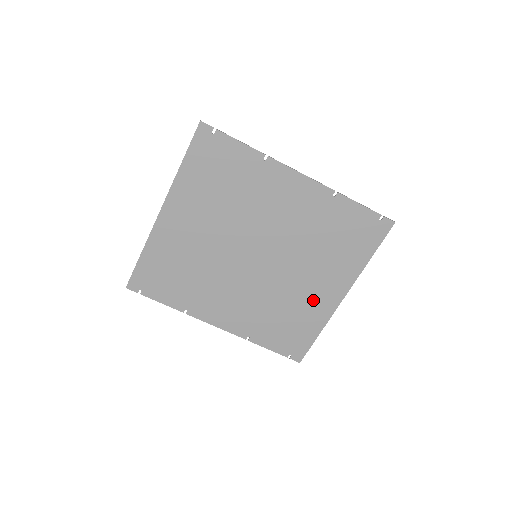
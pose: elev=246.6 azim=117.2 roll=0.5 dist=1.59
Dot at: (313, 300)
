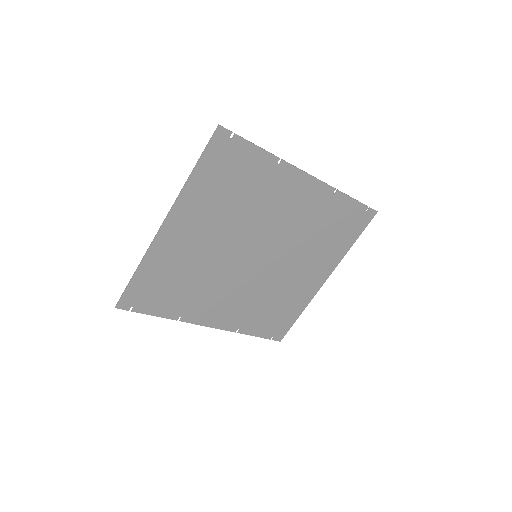
Dot at: (300, 287)
